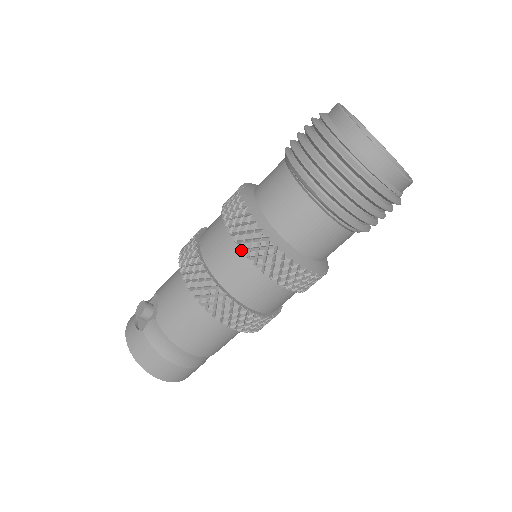
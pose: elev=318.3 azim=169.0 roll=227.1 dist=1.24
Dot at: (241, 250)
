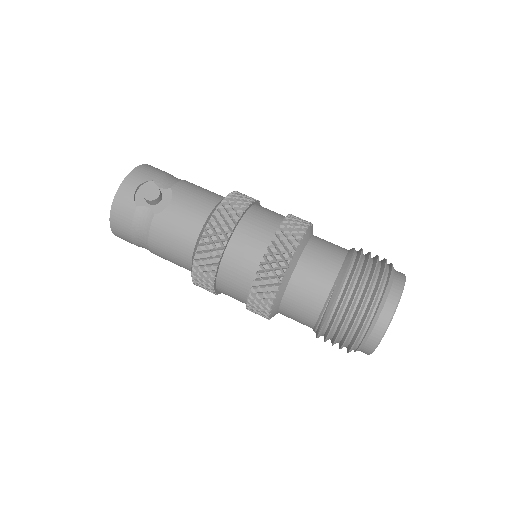
Dot at: (254, 279)
